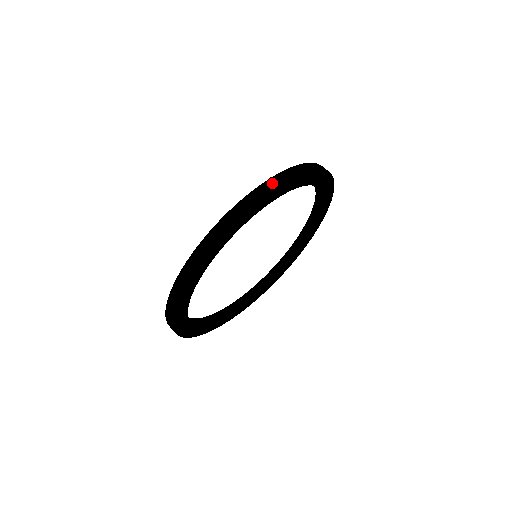
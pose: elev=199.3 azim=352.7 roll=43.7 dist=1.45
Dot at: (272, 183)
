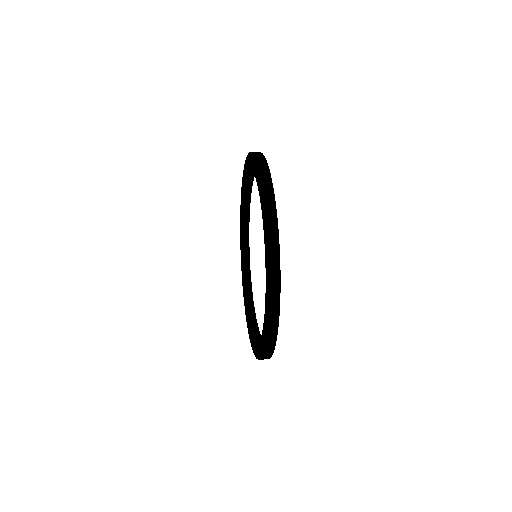
Dot at: (274, 249)
